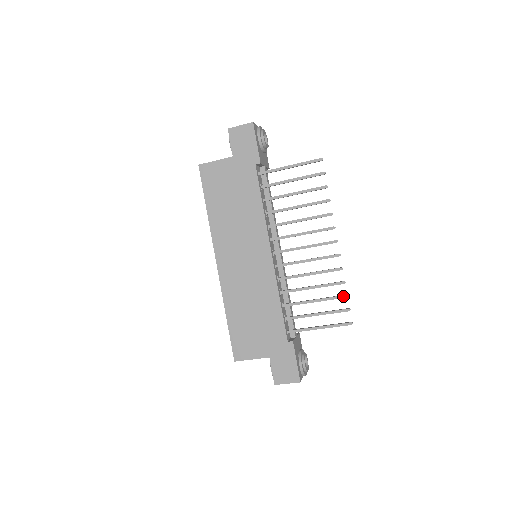
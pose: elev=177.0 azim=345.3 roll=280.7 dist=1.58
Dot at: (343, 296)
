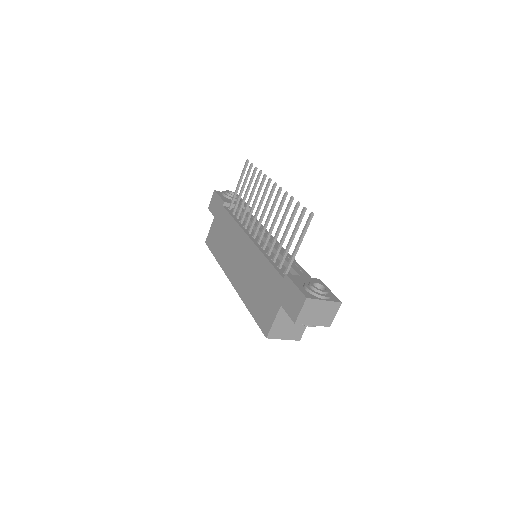
Dot at: (296, 205)
